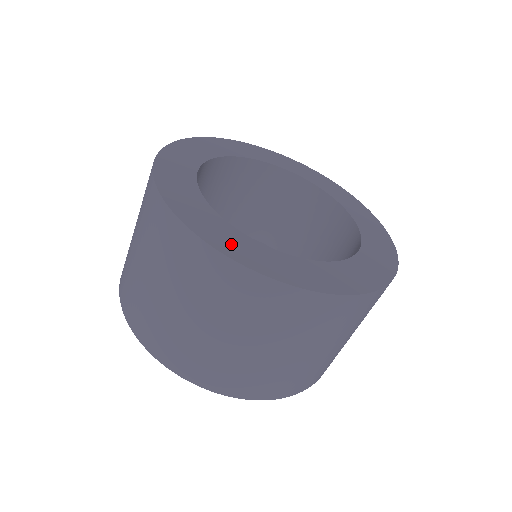
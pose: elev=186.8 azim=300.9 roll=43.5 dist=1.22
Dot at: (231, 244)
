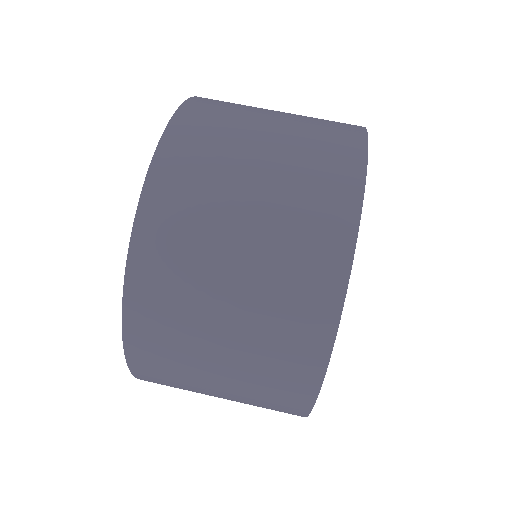
Dot at: occluded
